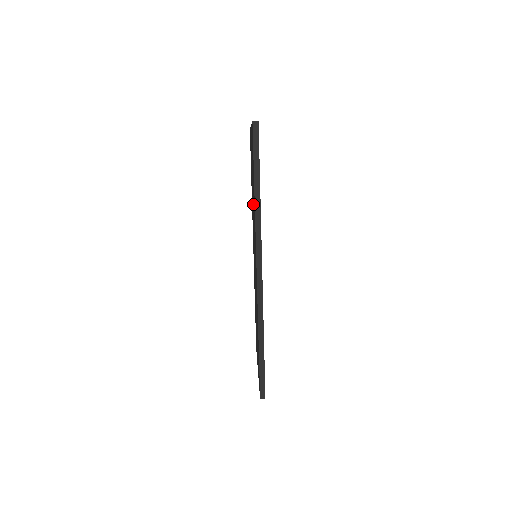
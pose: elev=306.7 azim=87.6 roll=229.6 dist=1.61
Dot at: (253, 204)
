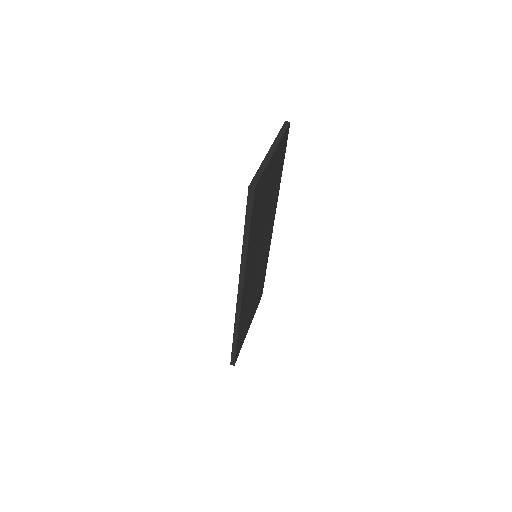
Dot at: occluded
